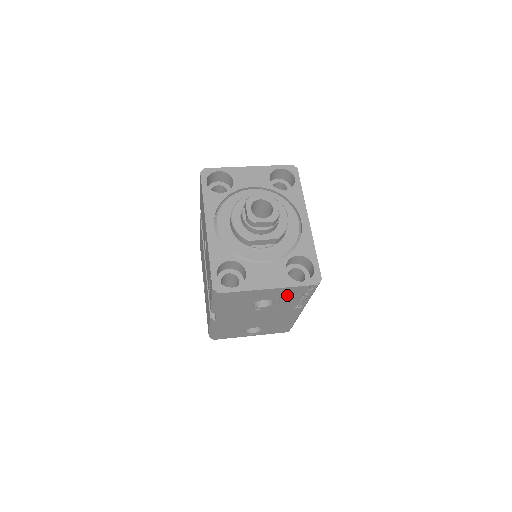
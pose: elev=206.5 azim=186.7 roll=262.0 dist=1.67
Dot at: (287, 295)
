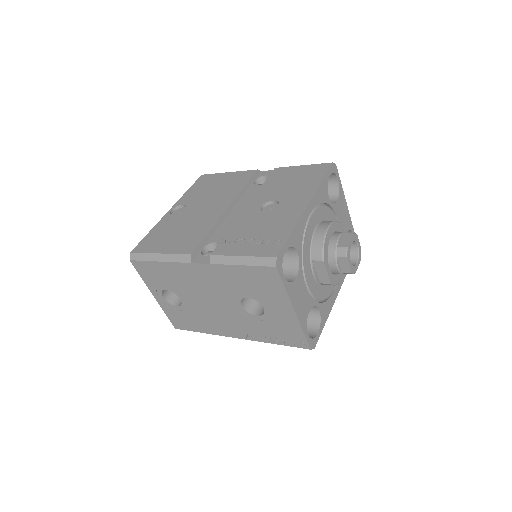
Dot at: (279, 326)
